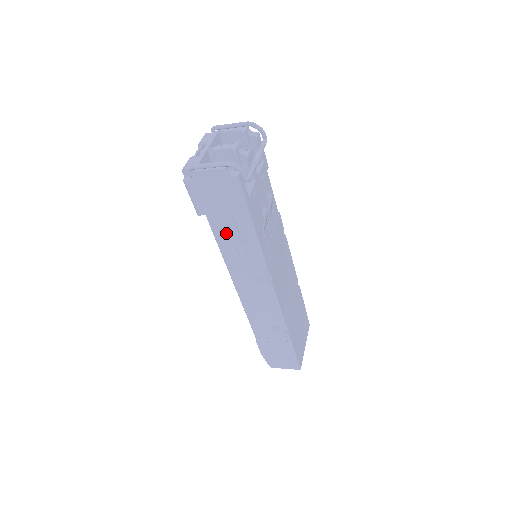
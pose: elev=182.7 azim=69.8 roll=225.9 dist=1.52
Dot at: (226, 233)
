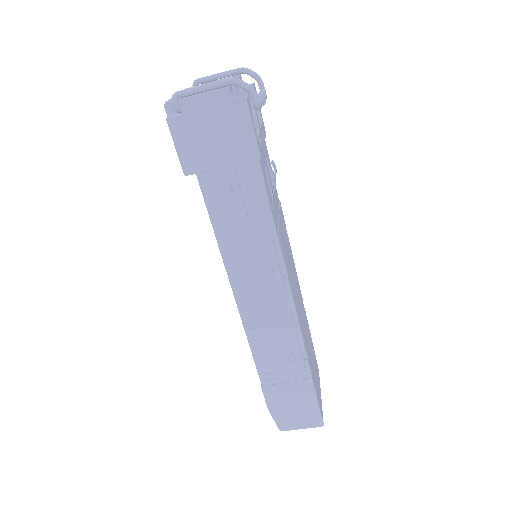
Dot at: (225, 201)
